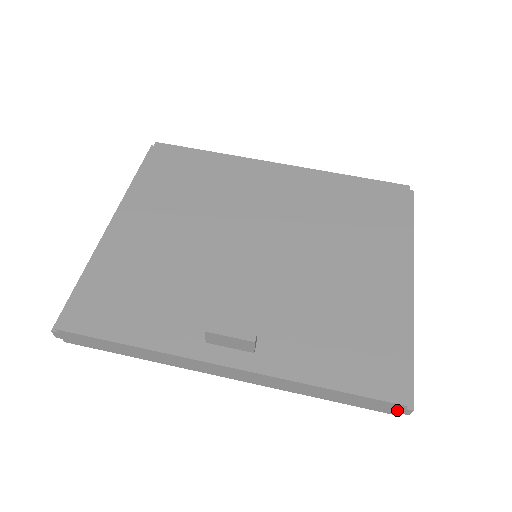
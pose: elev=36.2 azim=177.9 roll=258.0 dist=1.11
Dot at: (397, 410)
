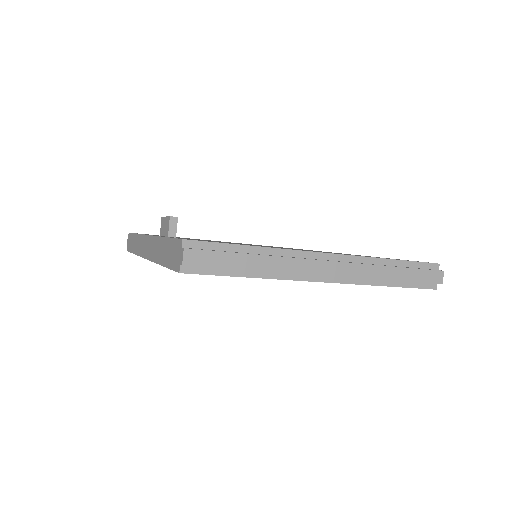
Dot at: (179, 257)
